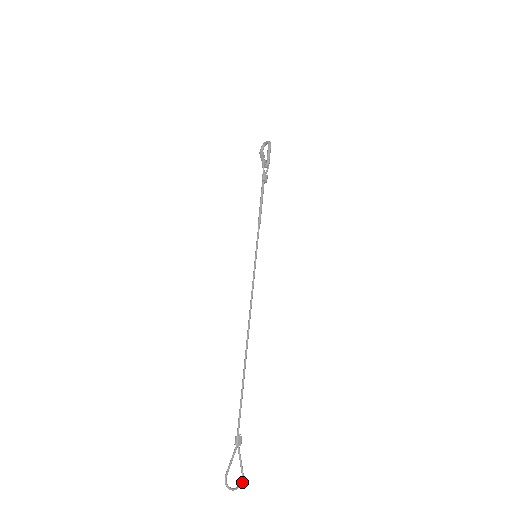
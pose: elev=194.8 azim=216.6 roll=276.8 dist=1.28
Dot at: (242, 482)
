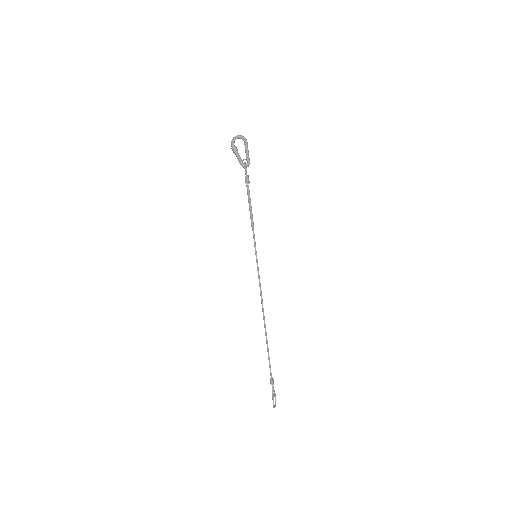
Dot at: occluded
